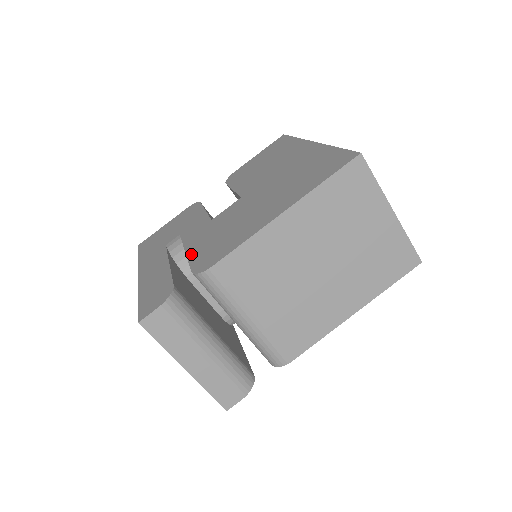
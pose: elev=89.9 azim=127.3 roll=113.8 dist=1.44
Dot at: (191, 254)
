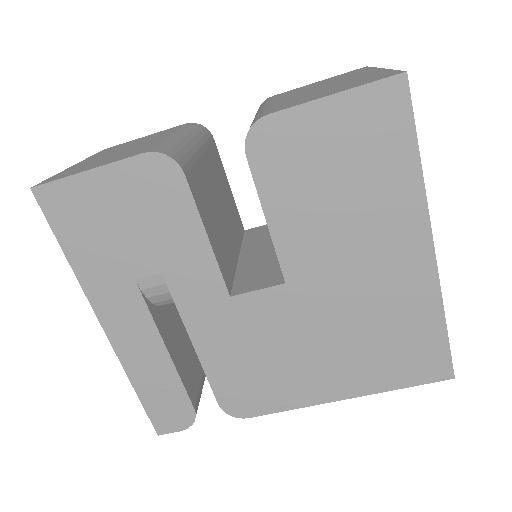
Dot at: (208, 365)
